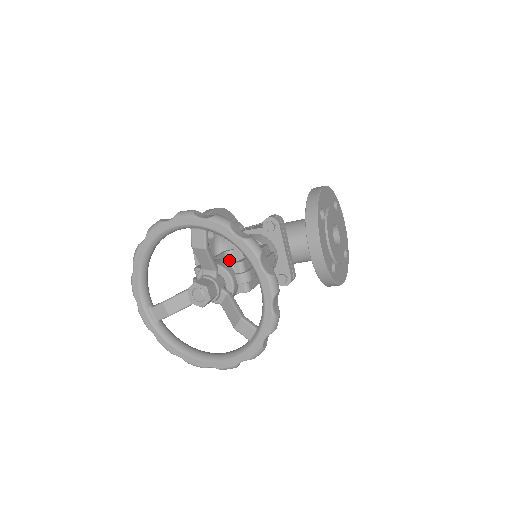
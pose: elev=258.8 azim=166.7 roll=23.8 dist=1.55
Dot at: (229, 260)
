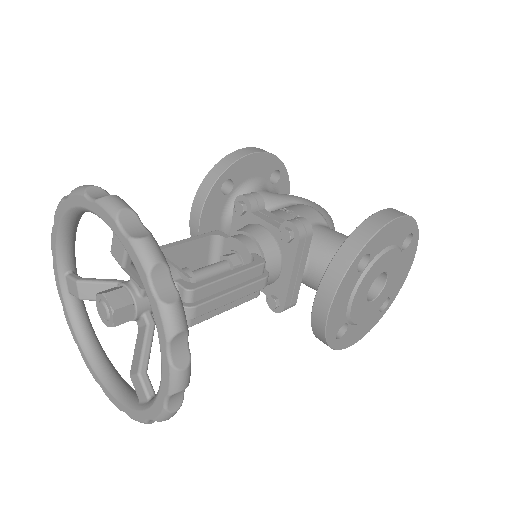
Dot at: (216, 246)
